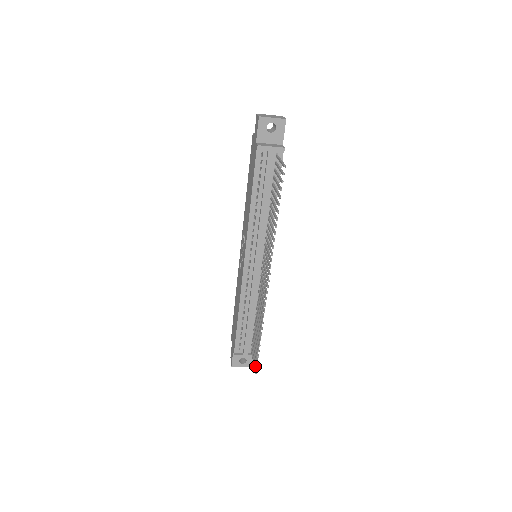
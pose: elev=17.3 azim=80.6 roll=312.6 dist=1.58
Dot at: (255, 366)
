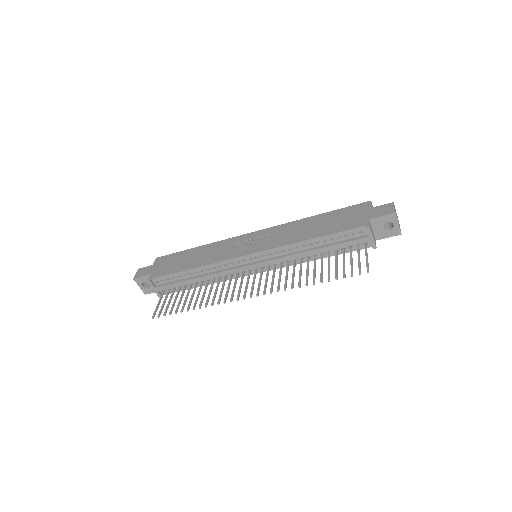
Dot at: (159, 314)
